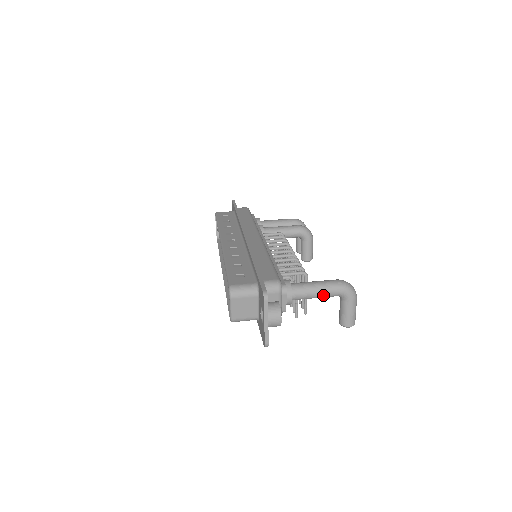
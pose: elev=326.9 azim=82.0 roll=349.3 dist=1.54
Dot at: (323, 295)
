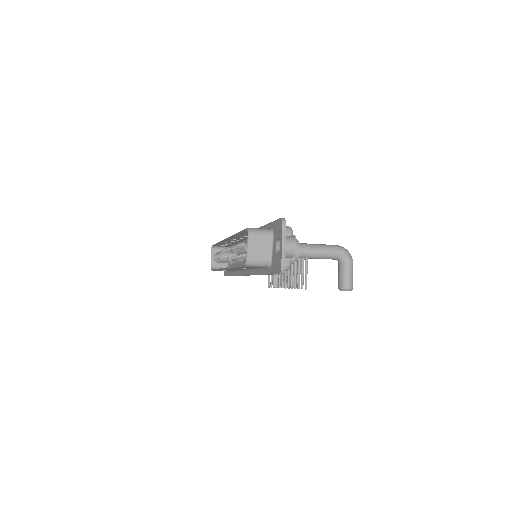
Dot at: (325, 254)
